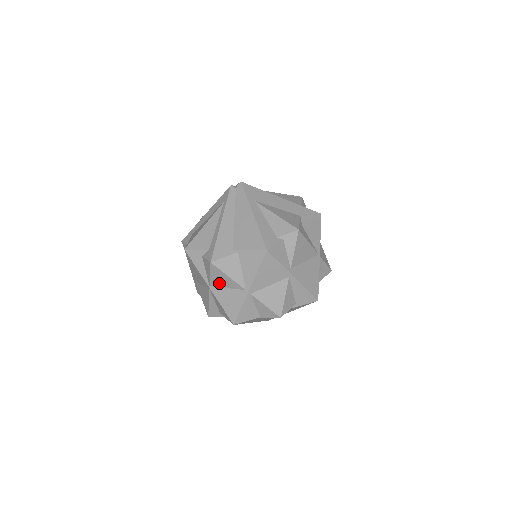
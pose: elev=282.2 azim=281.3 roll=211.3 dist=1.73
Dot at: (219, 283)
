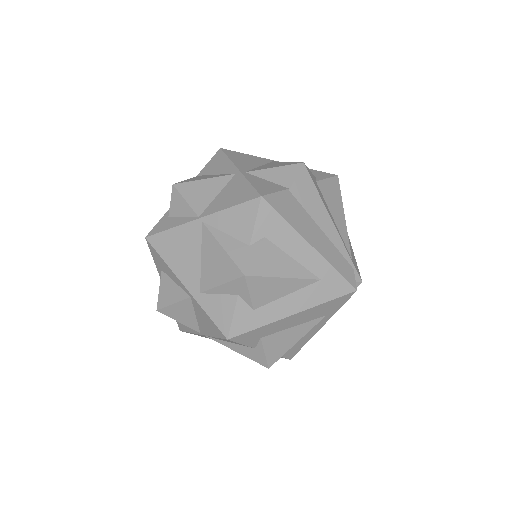
Dot at: (204, 200)
